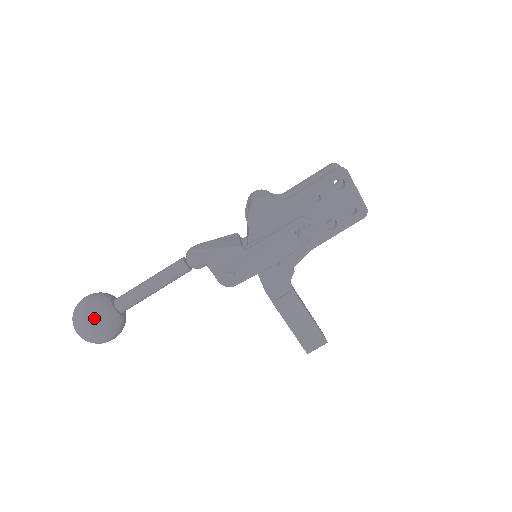
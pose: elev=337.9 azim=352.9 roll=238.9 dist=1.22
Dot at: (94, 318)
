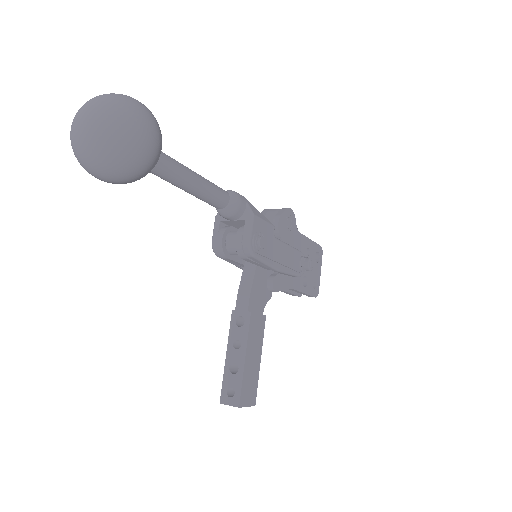
Dot at: (157, 123)
